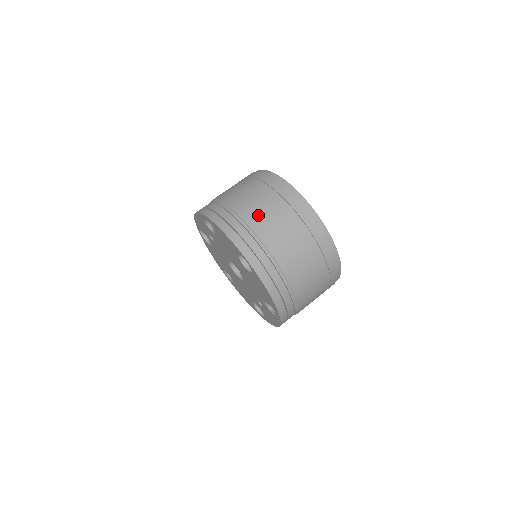
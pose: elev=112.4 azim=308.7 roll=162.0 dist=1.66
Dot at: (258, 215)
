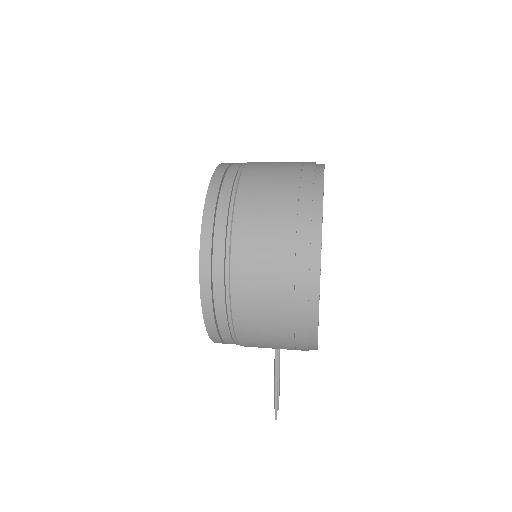
Dot at: occluded
